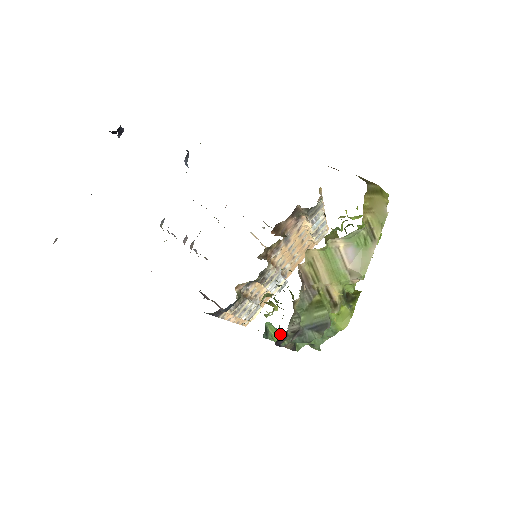
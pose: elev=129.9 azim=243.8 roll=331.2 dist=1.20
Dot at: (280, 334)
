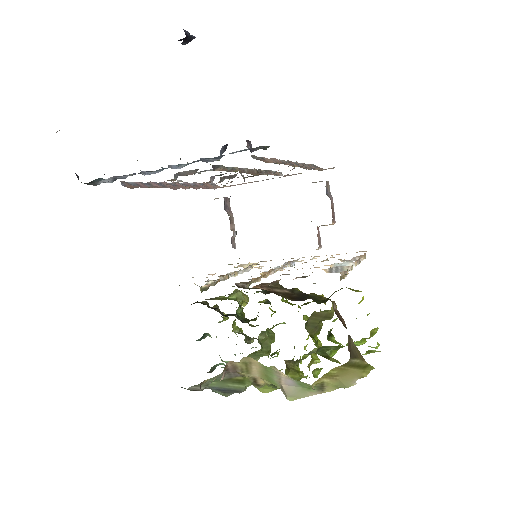
Dot at: occluded
